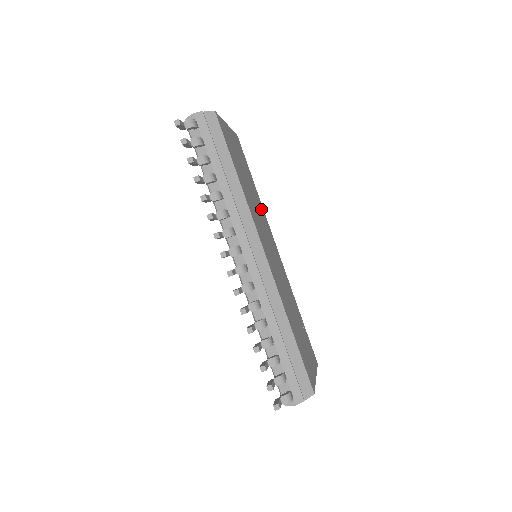
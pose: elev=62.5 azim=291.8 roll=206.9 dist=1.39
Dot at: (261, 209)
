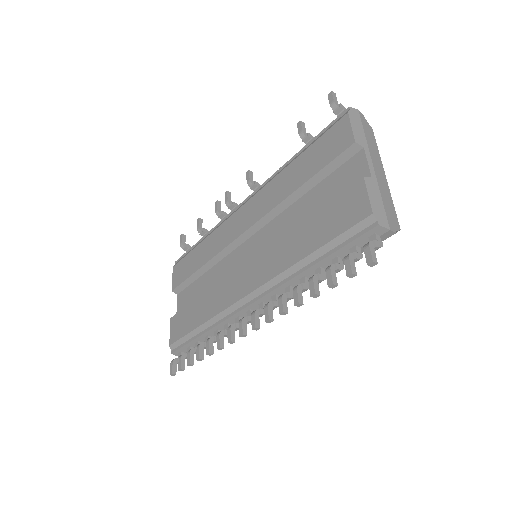
Dot at: occluded
